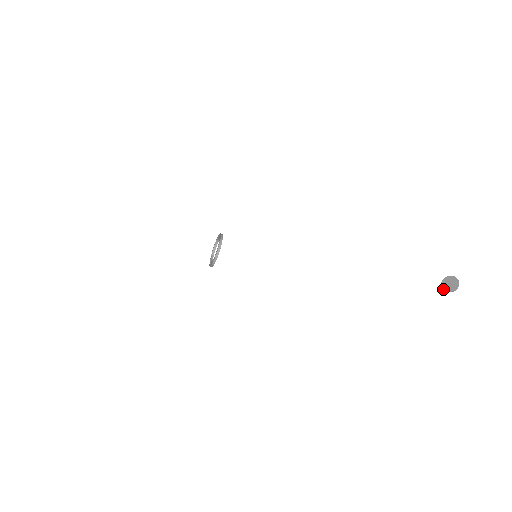
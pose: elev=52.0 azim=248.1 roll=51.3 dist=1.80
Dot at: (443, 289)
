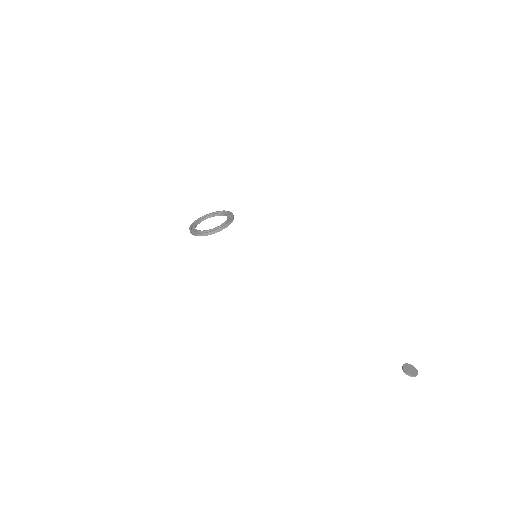
Dot at: (406, 372)
